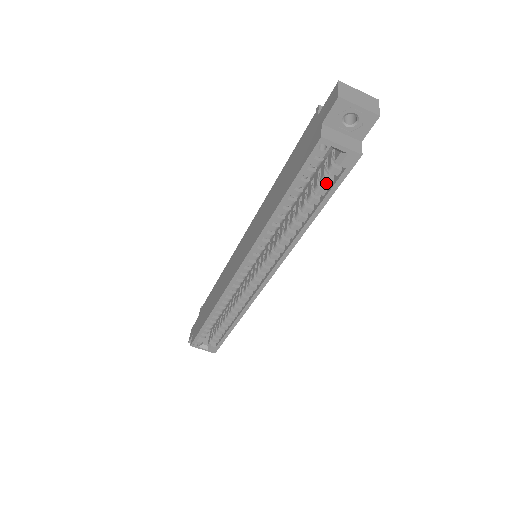
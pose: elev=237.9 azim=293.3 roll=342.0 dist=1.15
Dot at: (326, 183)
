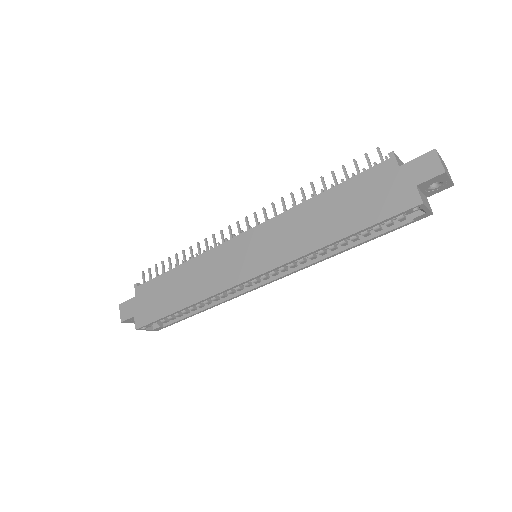
Dot at: (388, 225)
